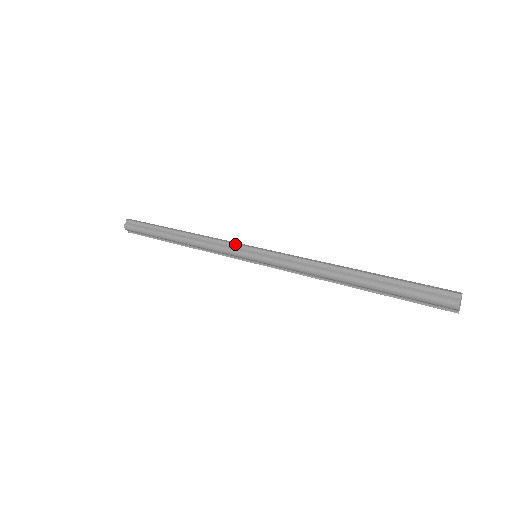
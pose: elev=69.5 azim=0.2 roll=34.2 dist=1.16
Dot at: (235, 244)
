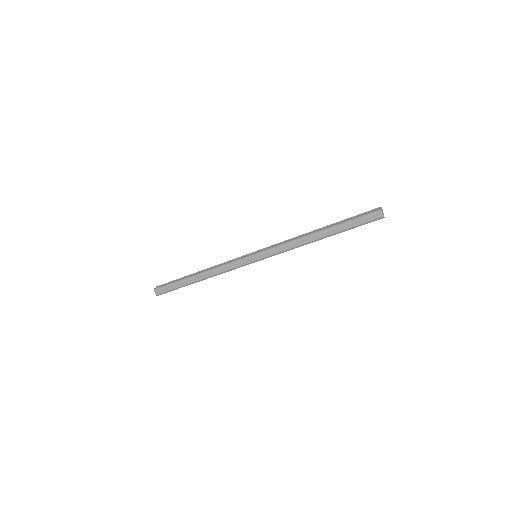
Dot at: (241, 256)
